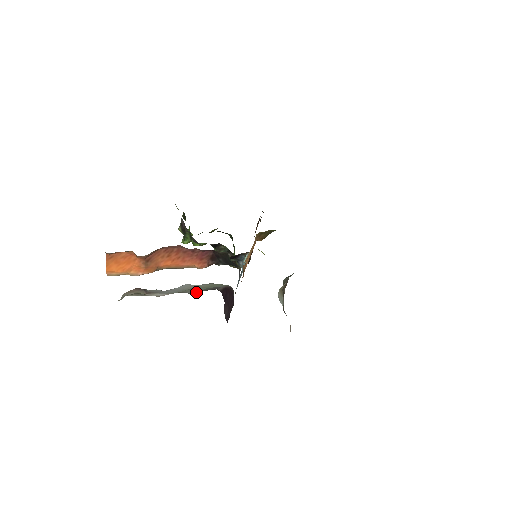
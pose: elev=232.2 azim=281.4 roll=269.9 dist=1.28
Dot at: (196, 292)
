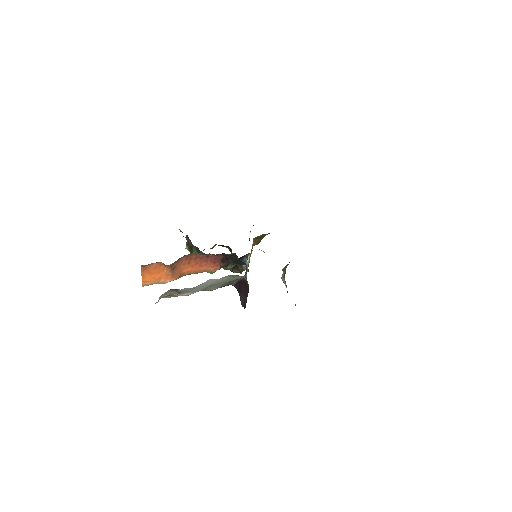
Dot at: (215, 289)
